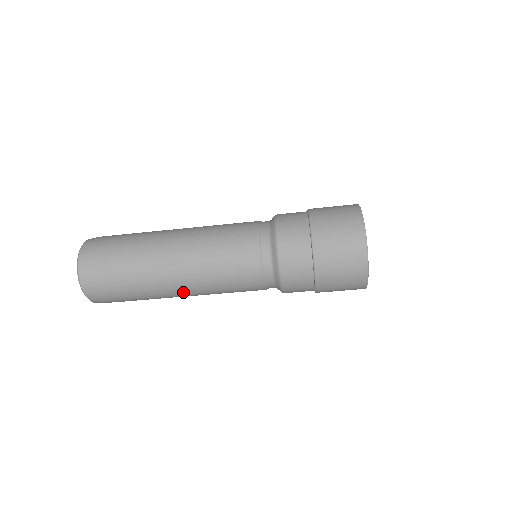
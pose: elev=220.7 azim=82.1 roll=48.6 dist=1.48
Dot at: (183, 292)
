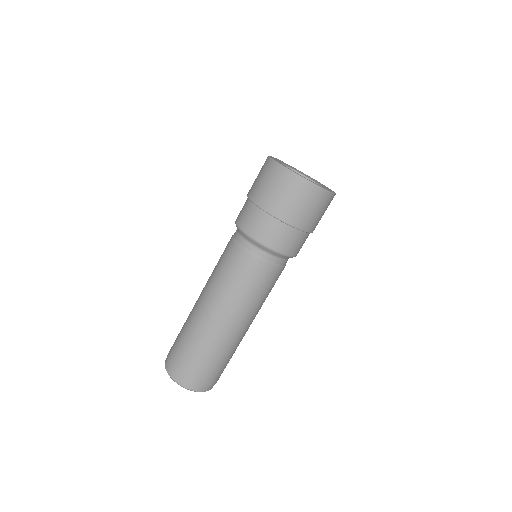
Dot at: (243, 326)
